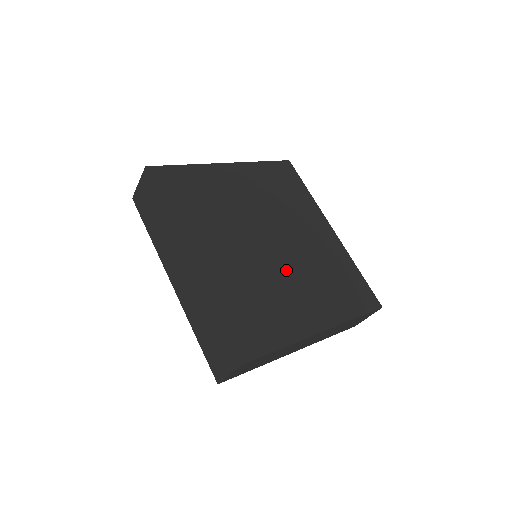
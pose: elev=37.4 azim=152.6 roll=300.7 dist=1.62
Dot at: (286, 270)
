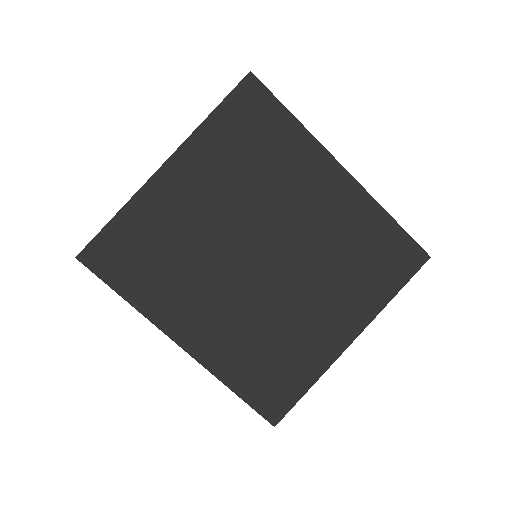
Dot at: (293, 288)
